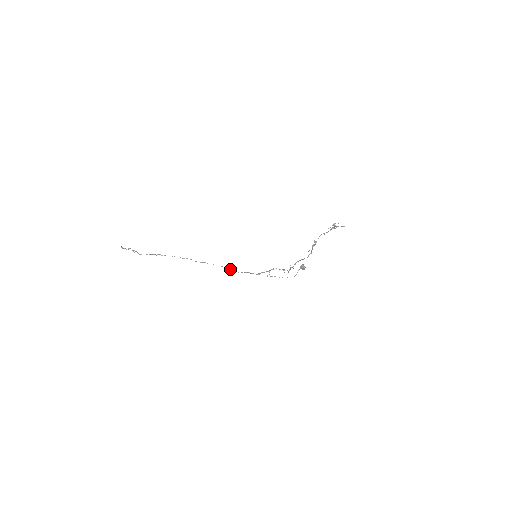
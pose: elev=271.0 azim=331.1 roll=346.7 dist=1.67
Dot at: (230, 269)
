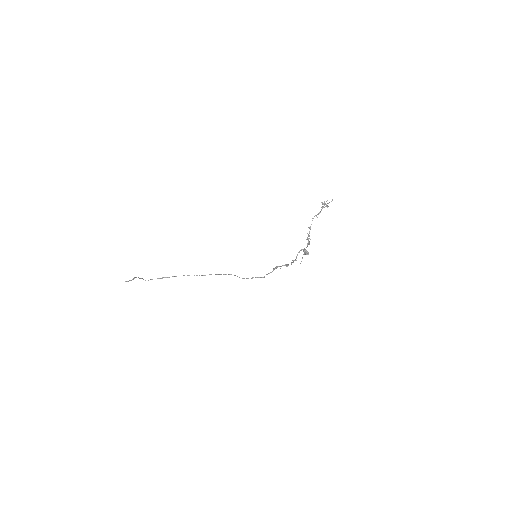
Dot at: occluded
